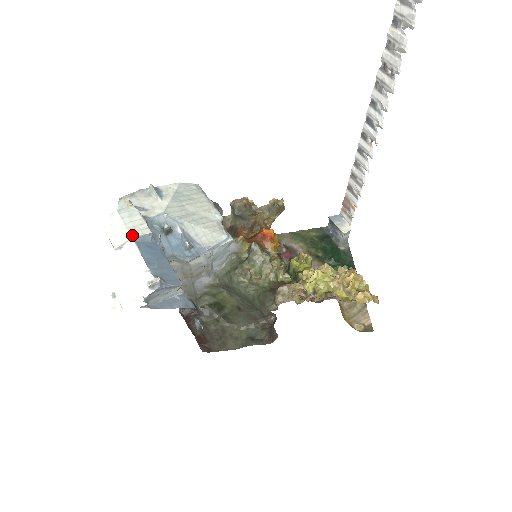
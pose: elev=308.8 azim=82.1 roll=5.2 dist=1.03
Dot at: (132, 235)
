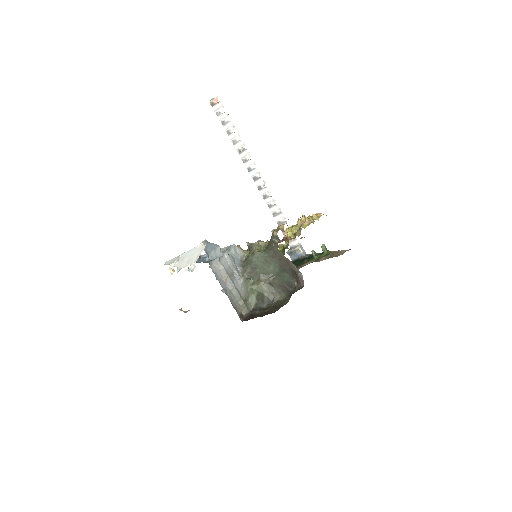
Dot at: (180, 255)
